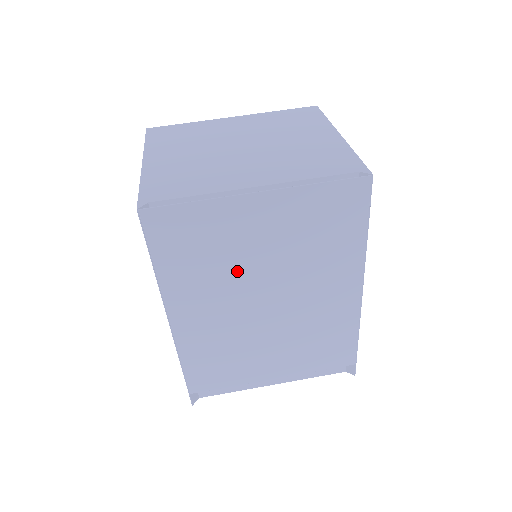
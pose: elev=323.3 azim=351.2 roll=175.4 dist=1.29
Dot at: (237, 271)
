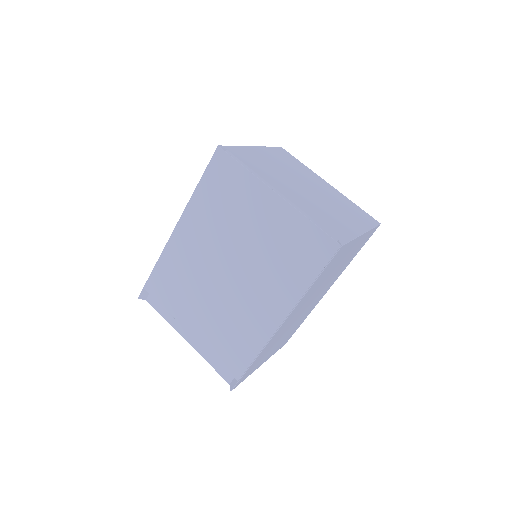
Dot at: (230, 232)
